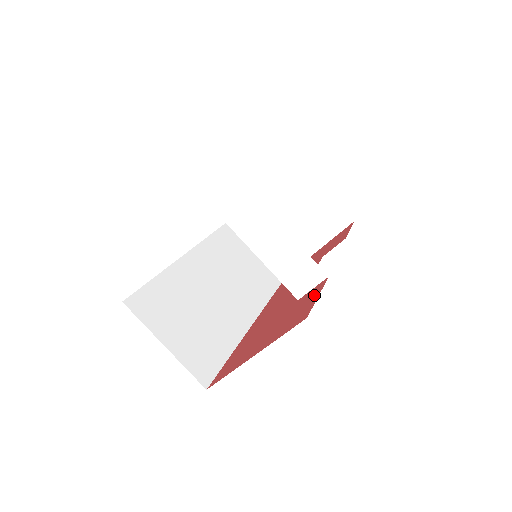
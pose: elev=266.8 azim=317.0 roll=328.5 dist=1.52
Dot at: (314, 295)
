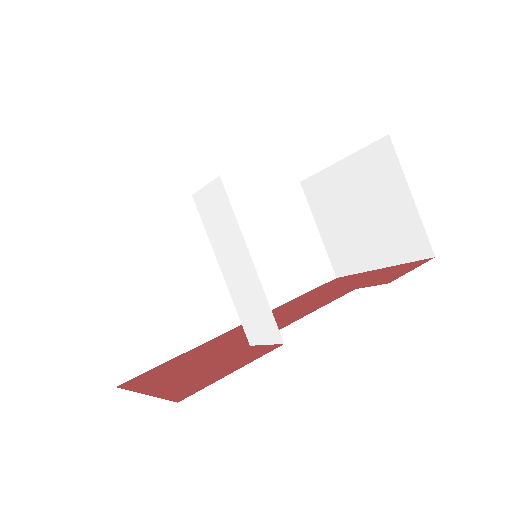
Dot at: (241, 362)
